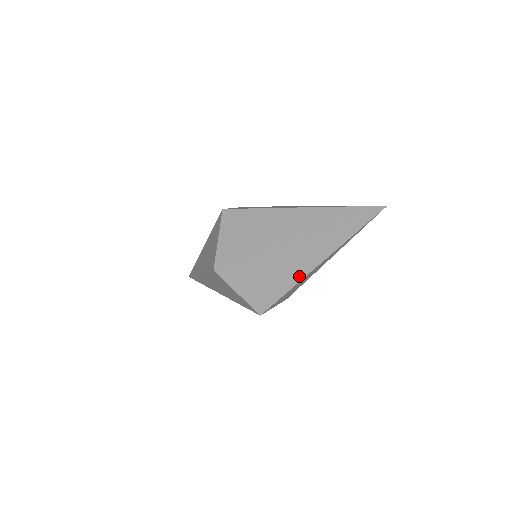
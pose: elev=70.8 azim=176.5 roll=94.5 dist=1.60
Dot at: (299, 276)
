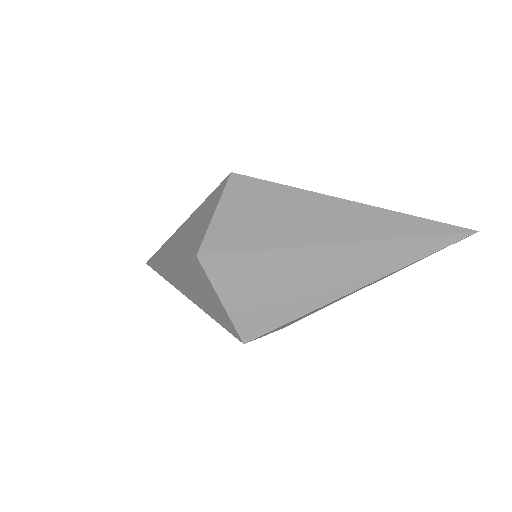
Dot at: (319, 300)
